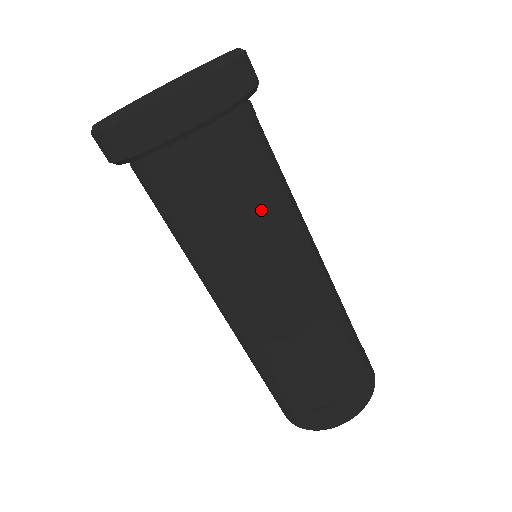
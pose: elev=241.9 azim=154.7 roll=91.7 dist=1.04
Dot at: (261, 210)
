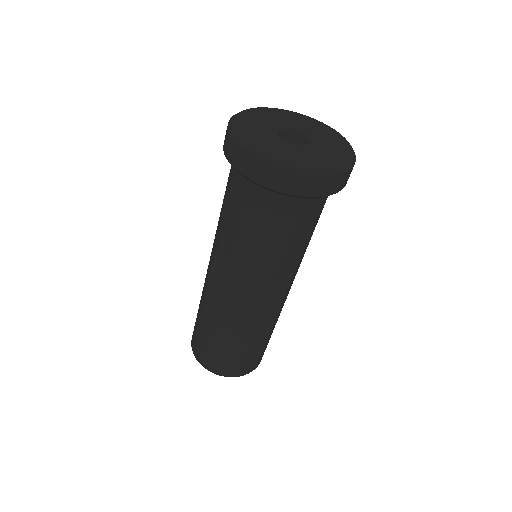
Dot at: occluded
